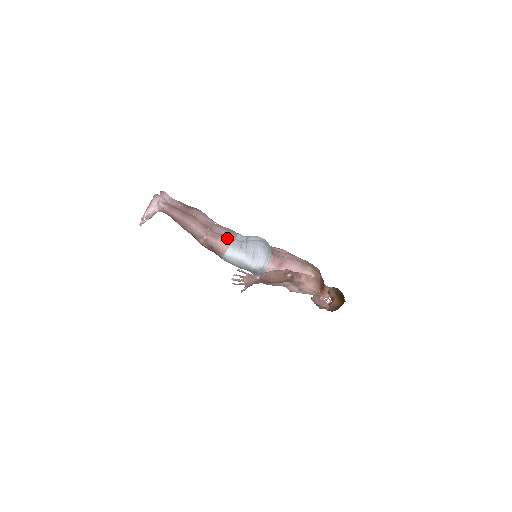
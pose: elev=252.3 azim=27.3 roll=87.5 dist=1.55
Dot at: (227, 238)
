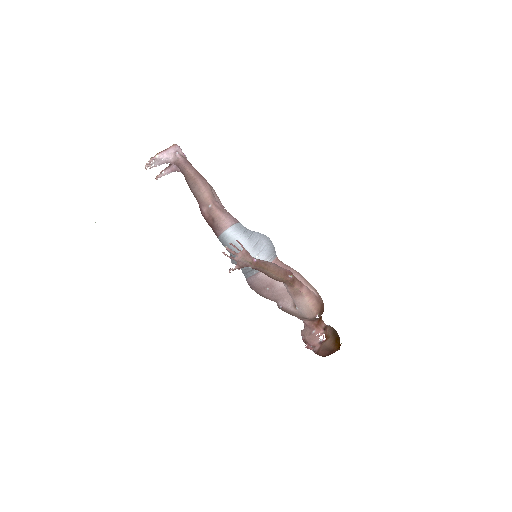
Dot at: occluded
